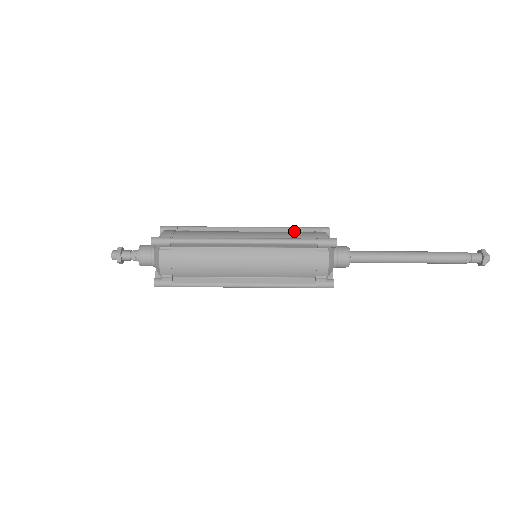
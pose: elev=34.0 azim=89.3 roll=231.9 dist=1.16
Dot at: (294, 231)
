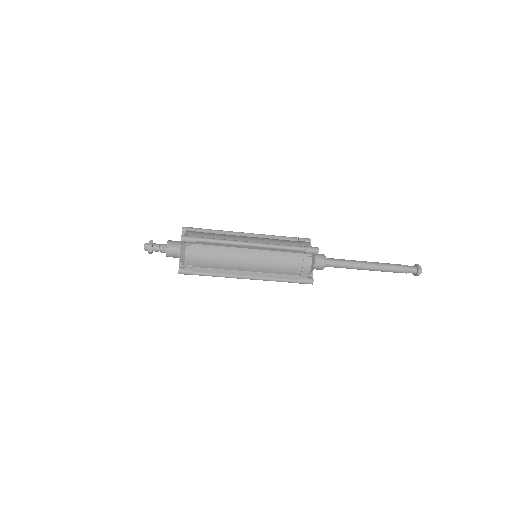
Dot at: (285, 239)
